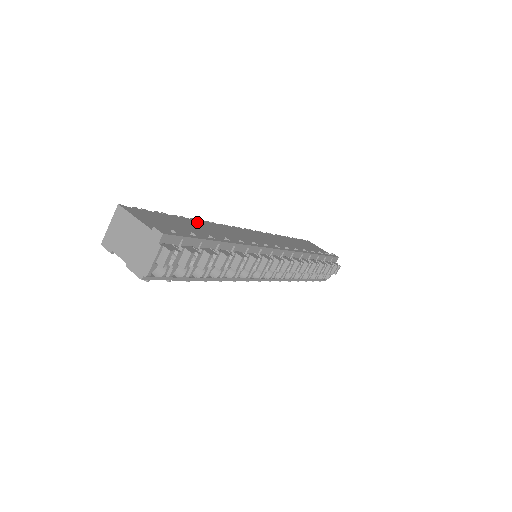
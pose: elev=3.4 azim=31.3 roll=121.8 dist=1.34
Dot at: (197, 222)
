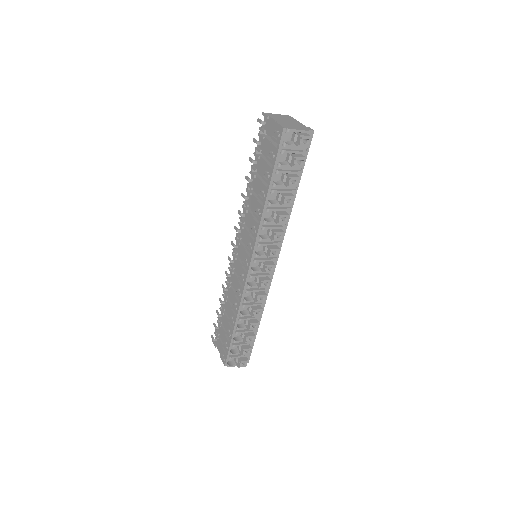
Dot at: occluded
